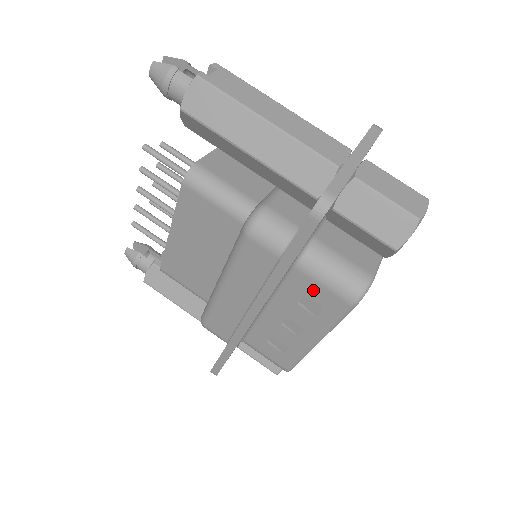
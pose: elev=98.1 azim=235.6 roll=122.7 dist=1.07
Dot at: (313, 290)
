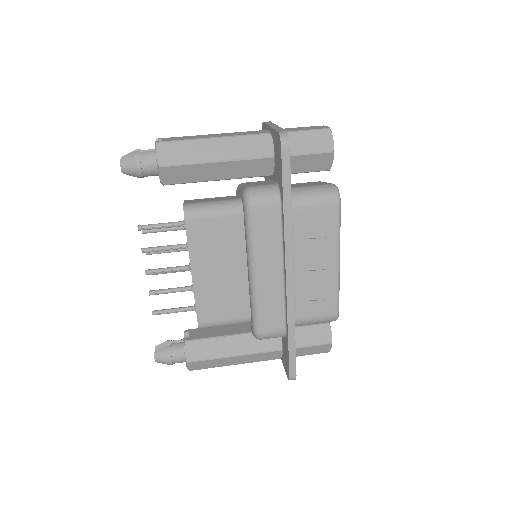
Dot at: (311, 216)
